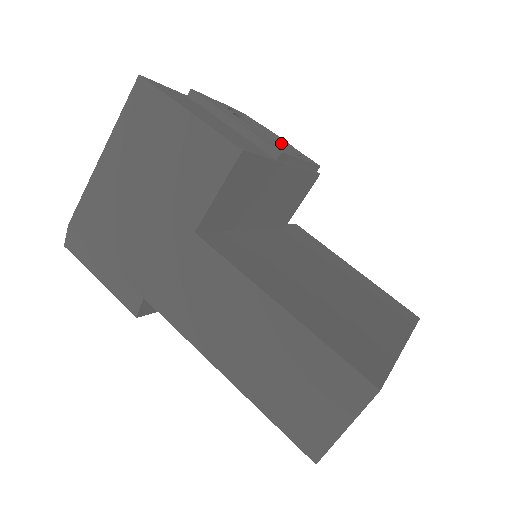
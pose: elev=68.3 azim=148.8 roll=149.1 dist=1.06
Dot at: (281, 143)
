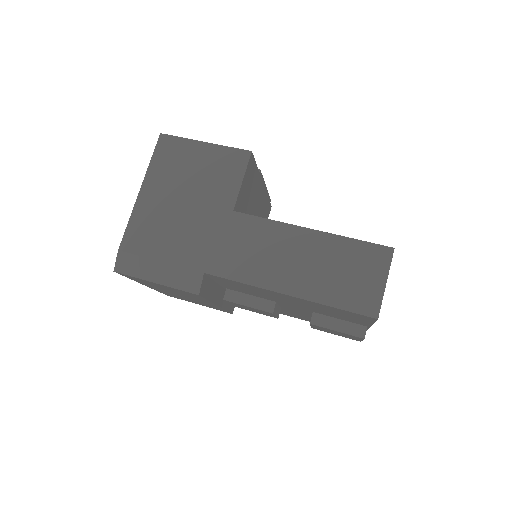
Dot at: occluded
